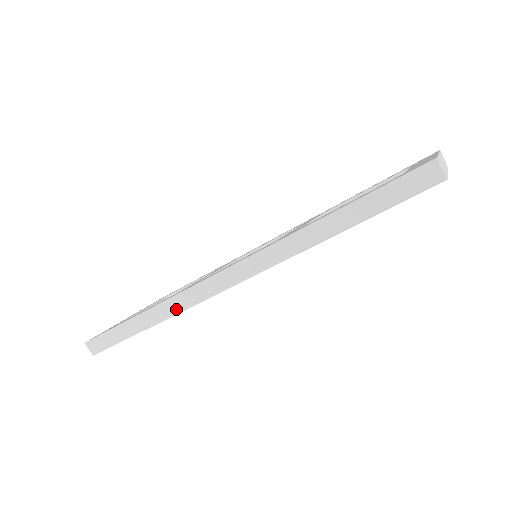
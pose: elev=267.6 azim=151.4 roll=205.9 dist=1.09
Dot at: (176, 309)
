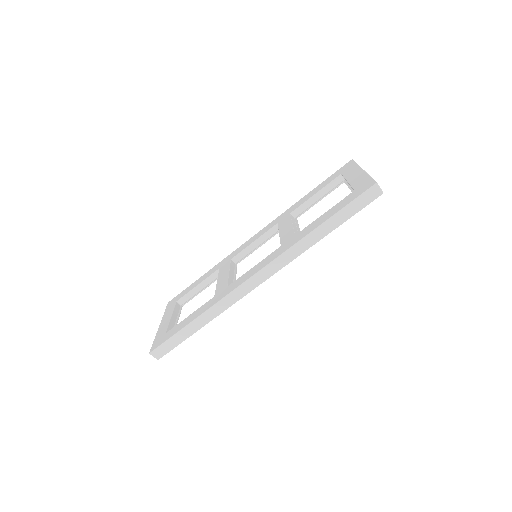
Dot at: (223, 308)
